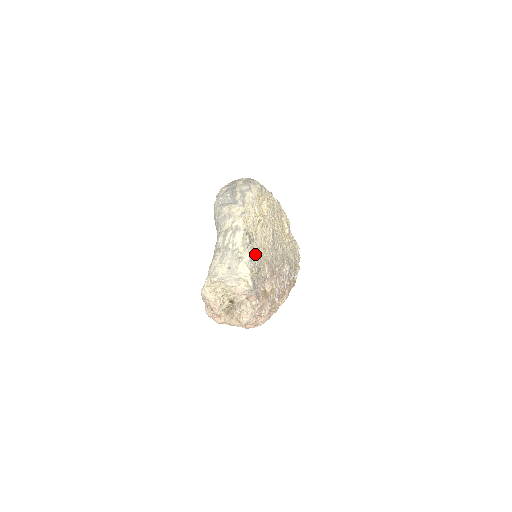
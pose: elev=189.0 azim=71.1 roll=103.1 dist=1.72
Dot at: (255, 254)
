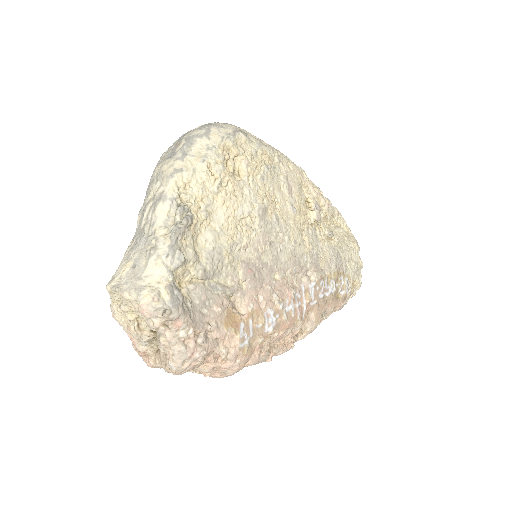
Dot at: (205, 245)
